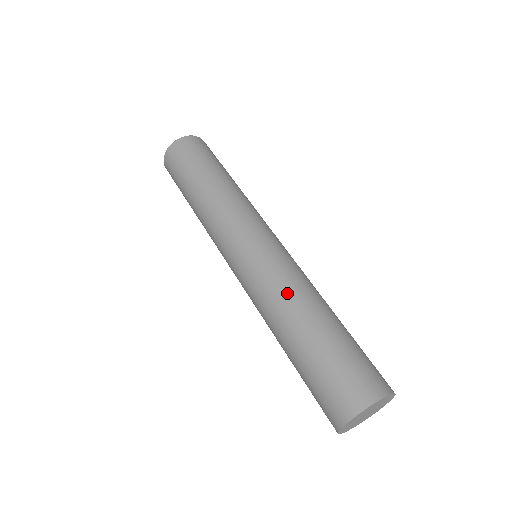
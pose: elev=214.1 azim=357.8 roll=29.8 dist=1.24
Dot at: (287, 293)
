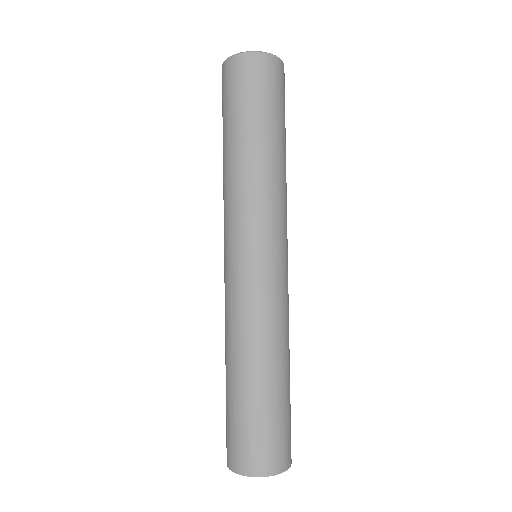
Dot at: (228, 333)
